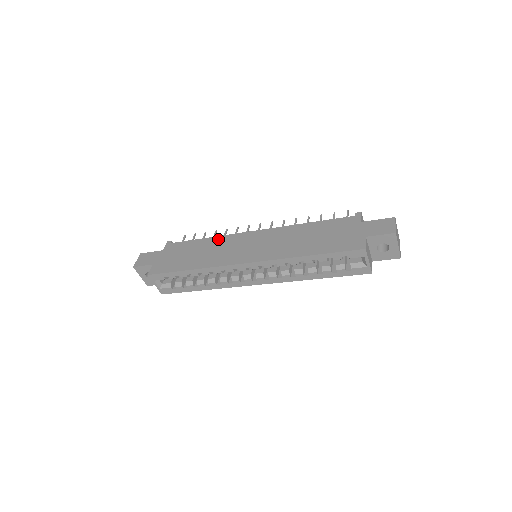
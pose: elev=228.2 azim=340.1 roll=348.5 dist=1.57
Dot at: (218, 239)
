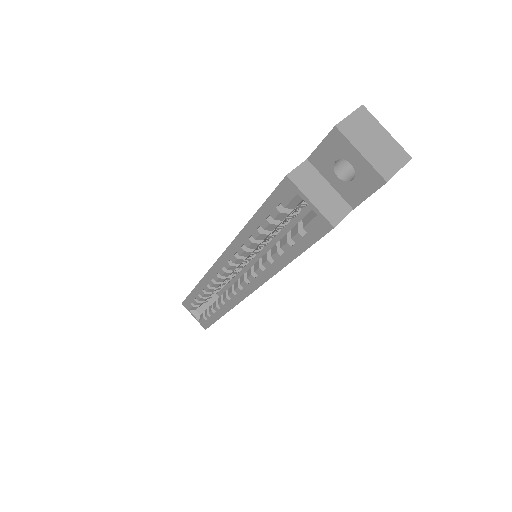
Dot at: occluded
